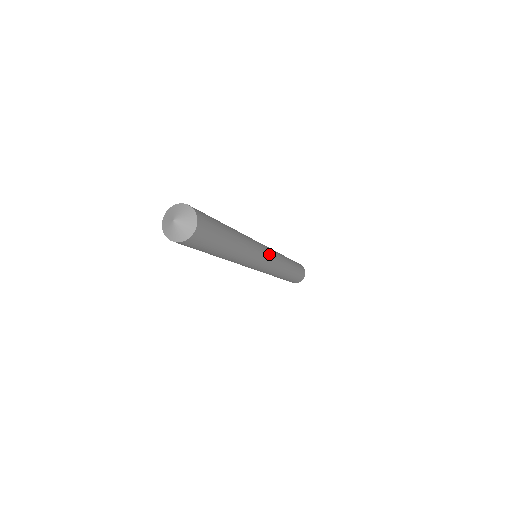
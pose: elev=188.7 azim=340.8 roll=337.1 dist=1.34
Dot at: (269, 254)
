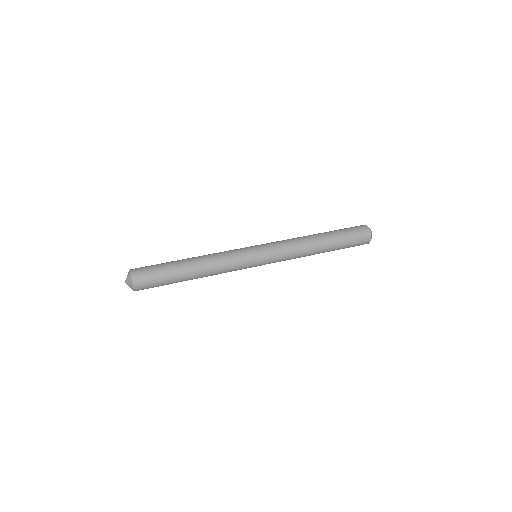
Dot at: (261, 263)
